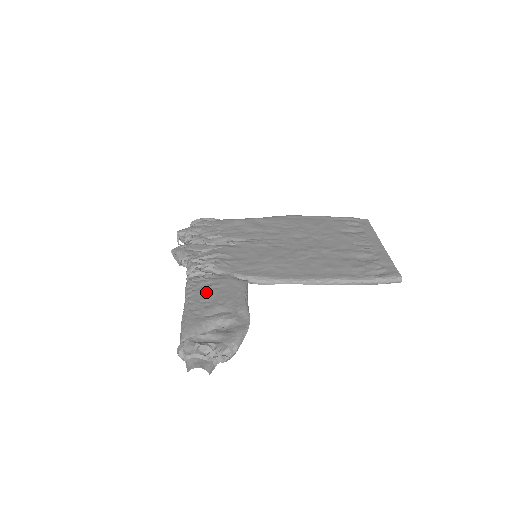
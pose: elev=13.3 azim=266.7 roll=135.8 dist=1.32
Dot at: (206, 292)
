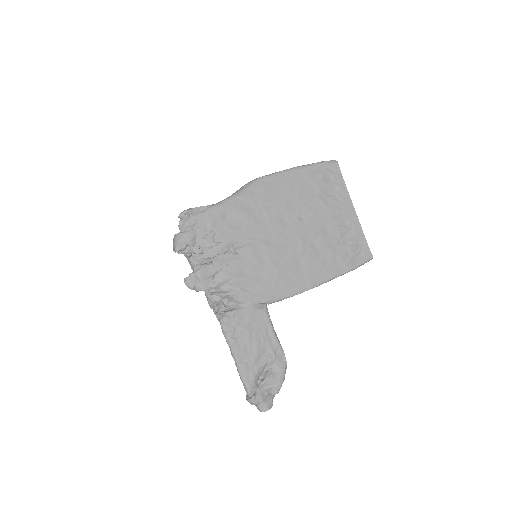
Dot at: (244, 337)
